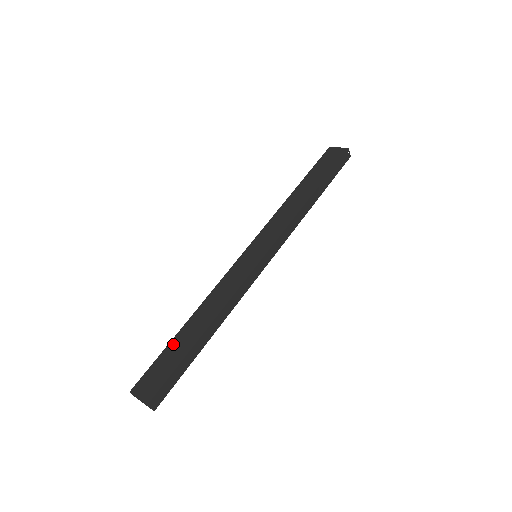
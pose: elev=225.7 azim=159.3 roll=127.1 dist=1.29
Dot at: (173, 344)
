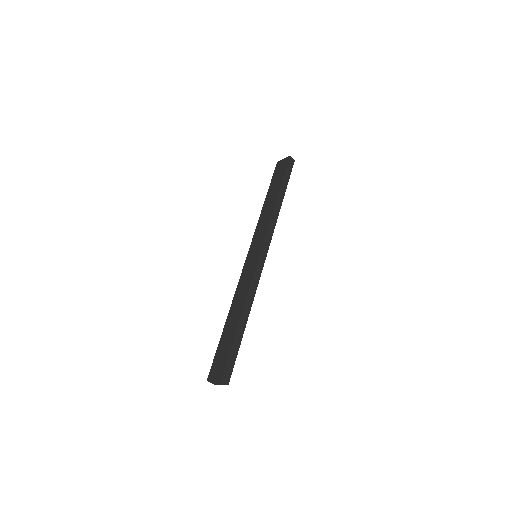
Dot at: (223, 337)
